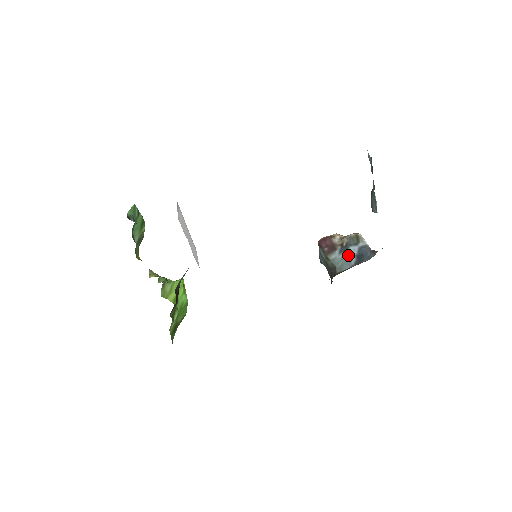
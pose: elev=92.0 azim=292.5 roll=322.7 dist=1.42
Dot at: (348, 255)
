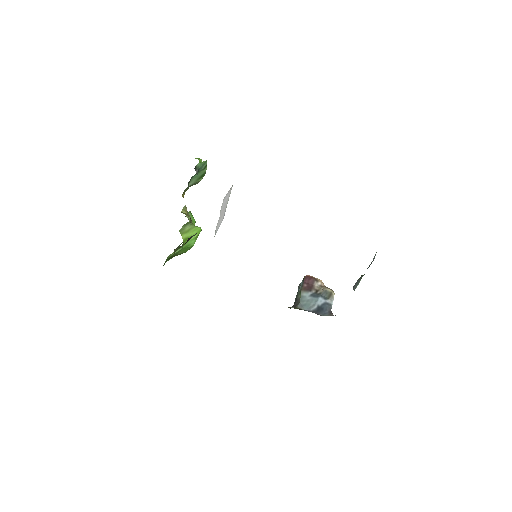
Dot at: (314, 301)
